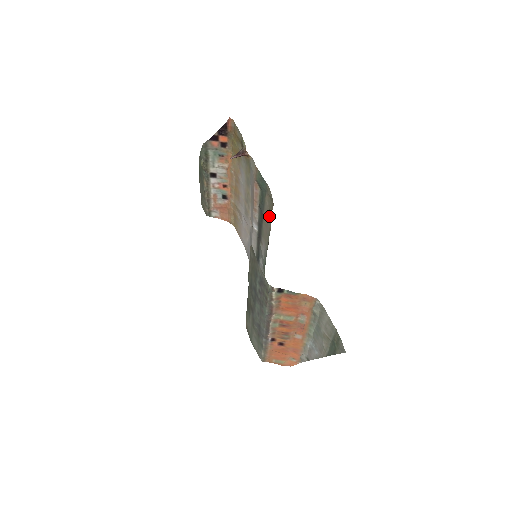
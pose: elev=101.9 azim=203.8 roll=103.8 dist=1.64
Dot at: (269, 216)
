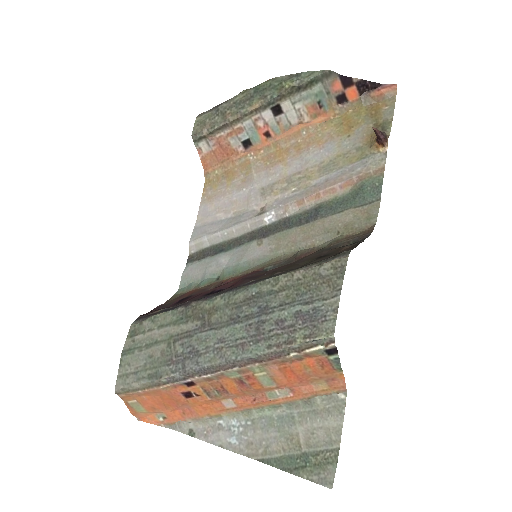
Dot at: (333, 231)
